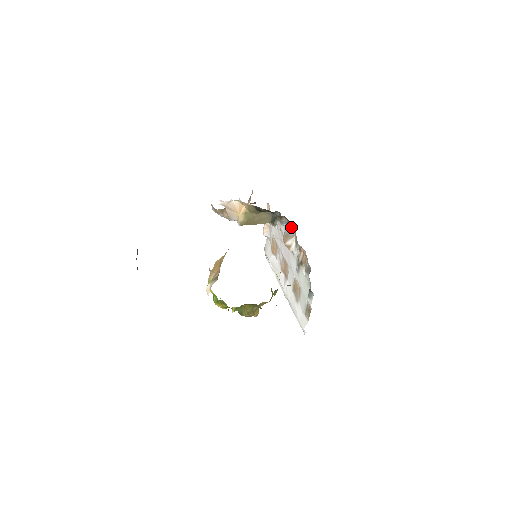
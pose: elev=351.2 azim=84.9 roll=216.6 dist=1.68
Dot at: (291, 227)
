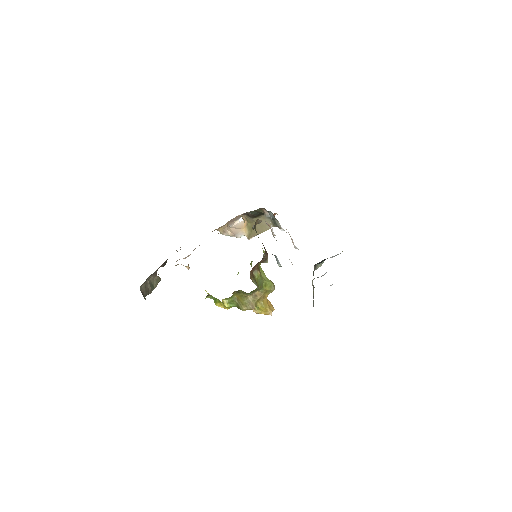
Dot at: (269, 214)
